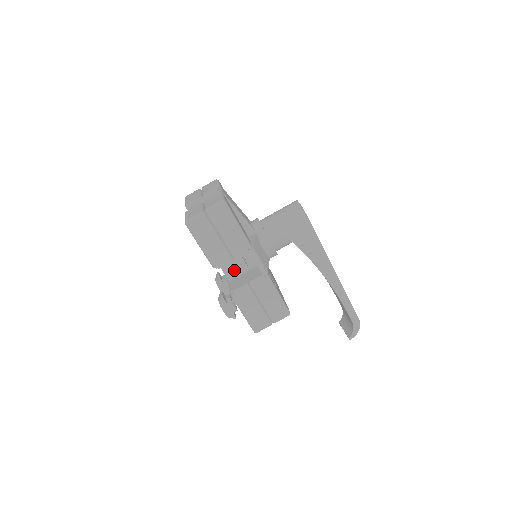
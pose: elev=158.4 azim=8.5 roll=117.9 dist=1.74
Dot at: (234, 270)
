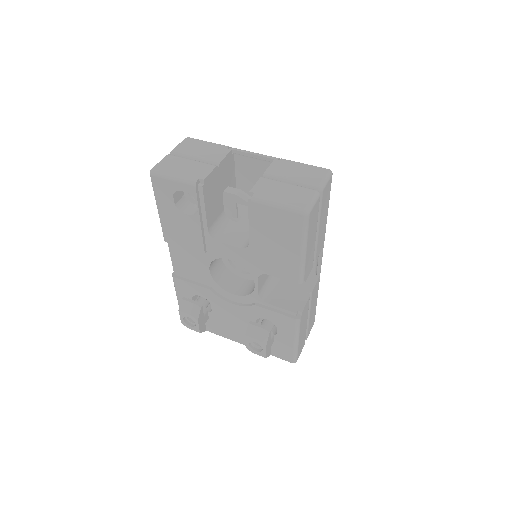
Dot at: (265, 283)
